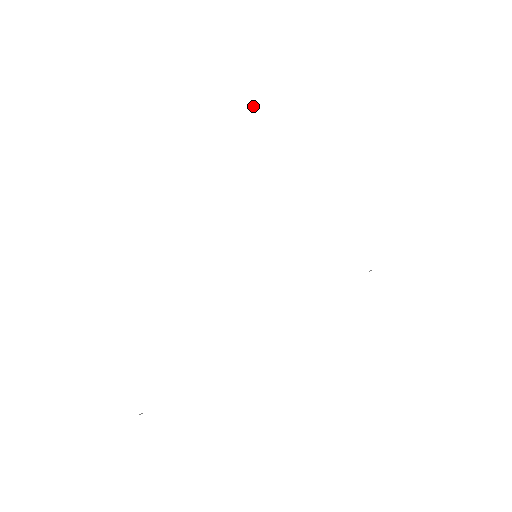
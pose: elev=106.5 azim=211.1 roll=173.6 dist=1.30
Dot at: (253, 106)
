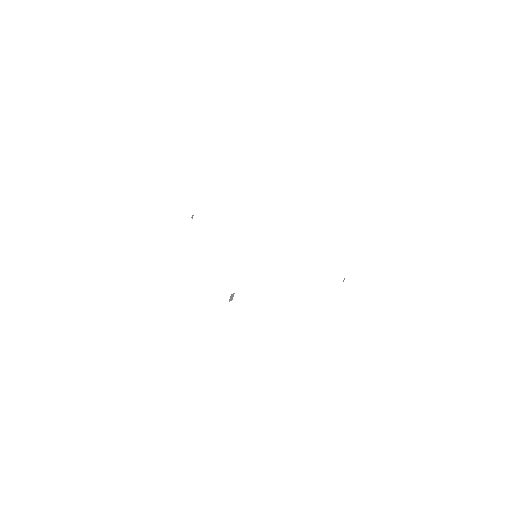
Dot at: (191, 217)
